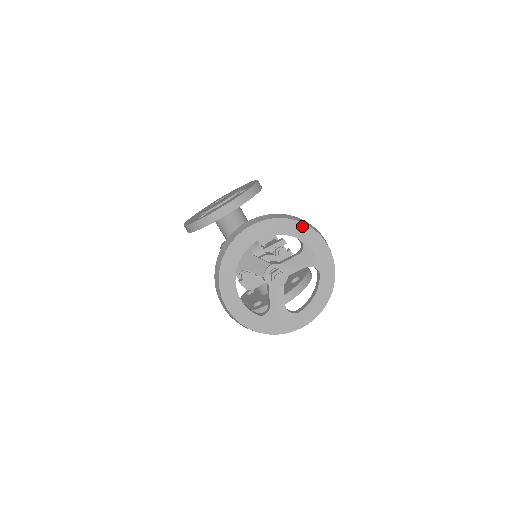
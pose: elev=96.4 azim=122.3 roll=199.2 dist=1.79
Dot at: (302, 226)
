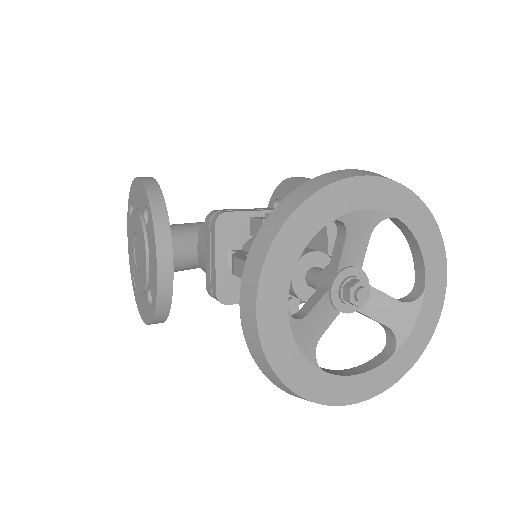
Dot at: (310, 204)
